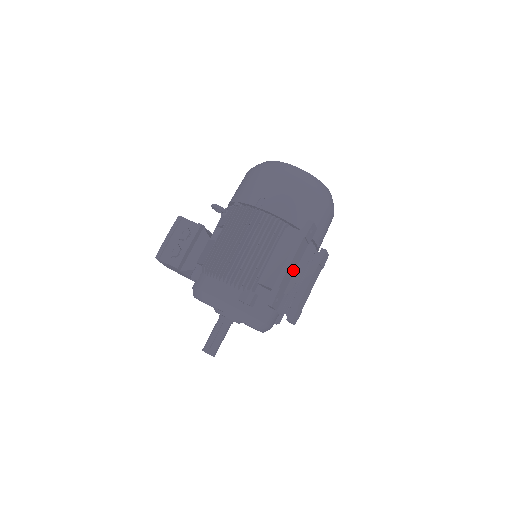
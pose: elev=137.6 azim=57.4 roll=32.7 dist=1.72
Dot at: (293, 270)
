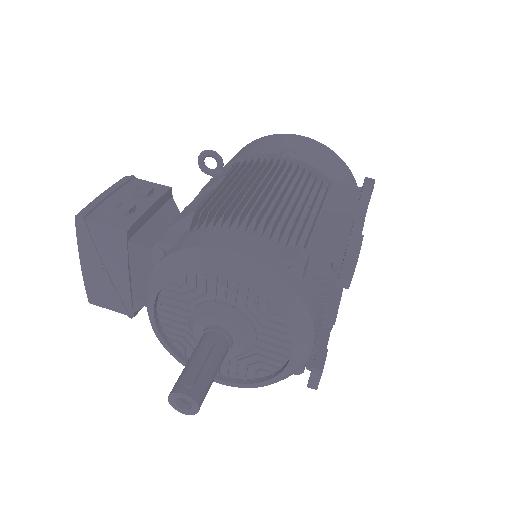
Dot at: occluded
